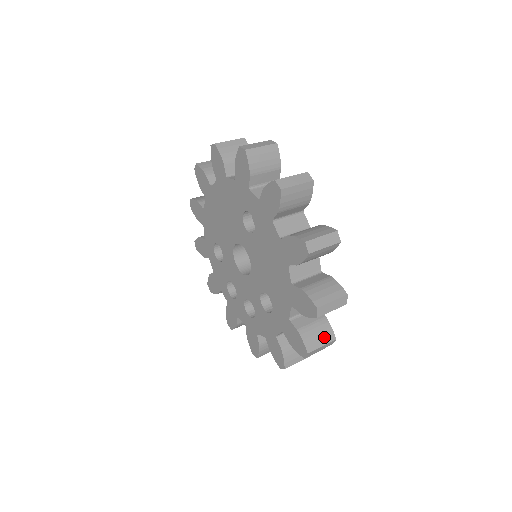
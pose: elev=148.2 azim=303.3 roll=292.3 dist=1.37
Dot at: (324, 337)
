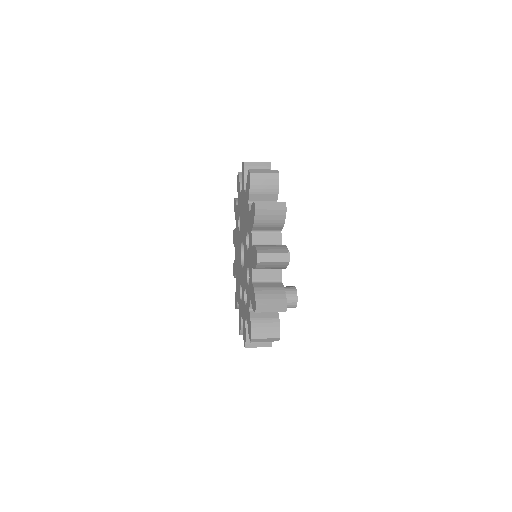
Dot at: occluded
